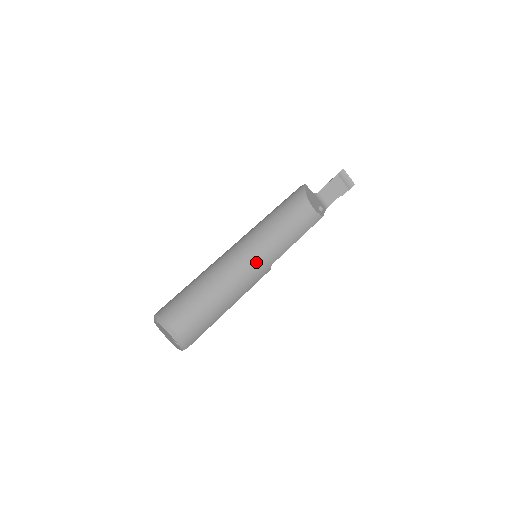
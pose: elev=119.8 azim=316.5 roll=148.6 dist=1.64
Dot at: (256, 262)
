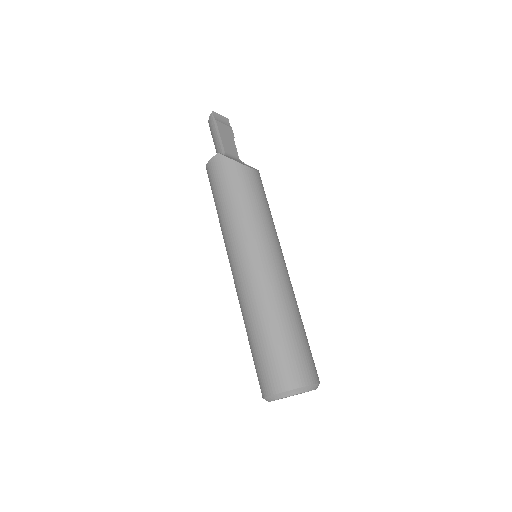
Dot at: (280, 260)
